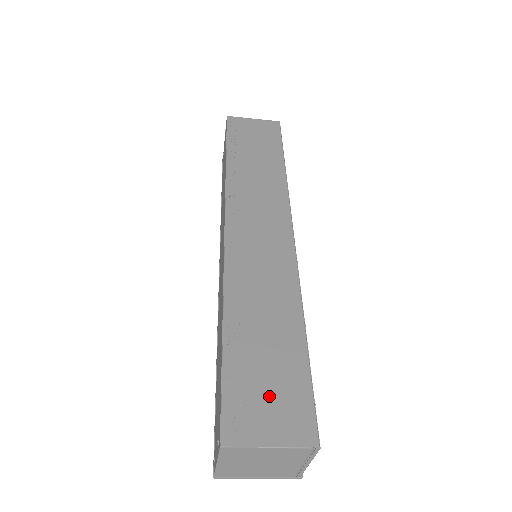
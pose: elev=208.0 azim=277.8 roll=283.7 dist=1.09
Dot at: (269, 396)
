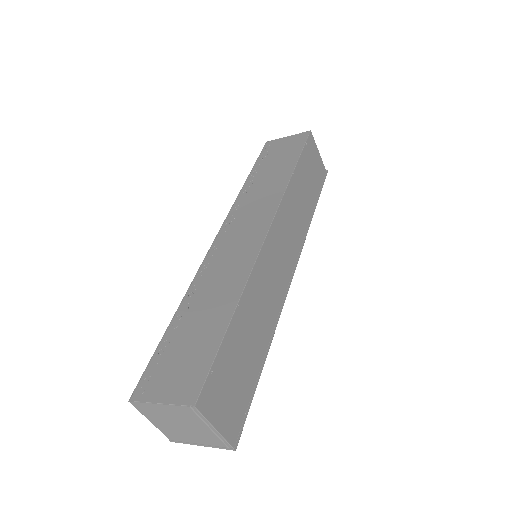
Dot at: (179, 364)
